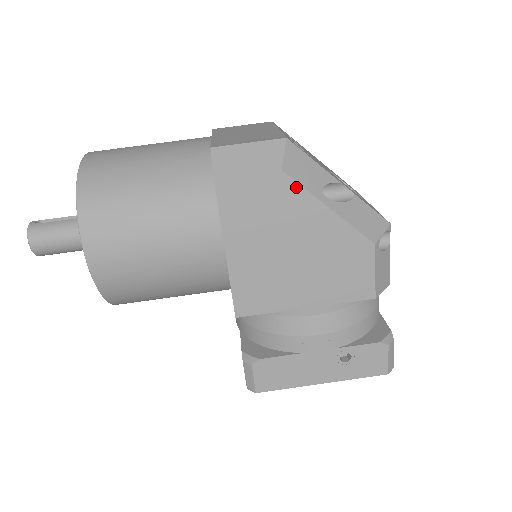
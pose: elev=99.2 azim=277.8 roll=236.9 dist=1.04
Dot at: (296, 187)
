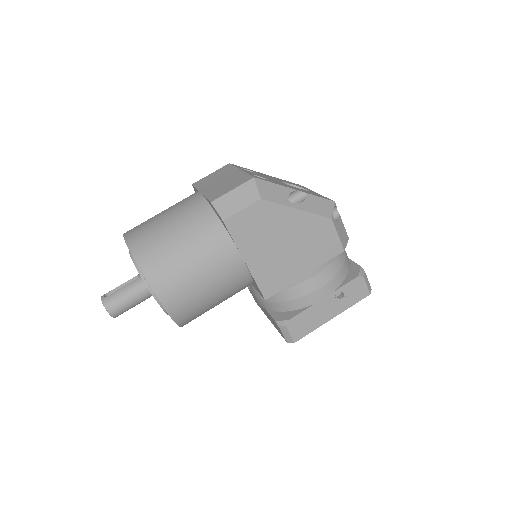
Dot at: (273, 205)
